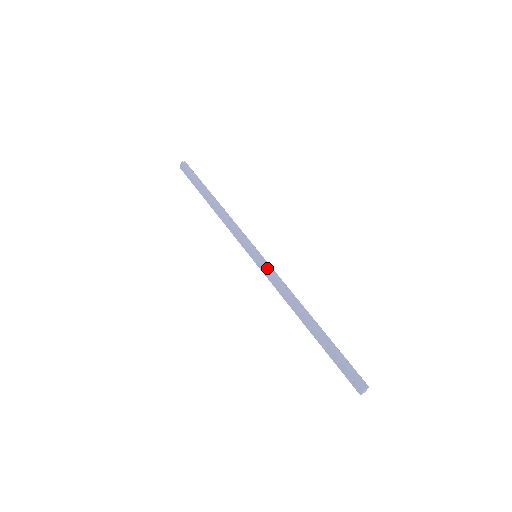
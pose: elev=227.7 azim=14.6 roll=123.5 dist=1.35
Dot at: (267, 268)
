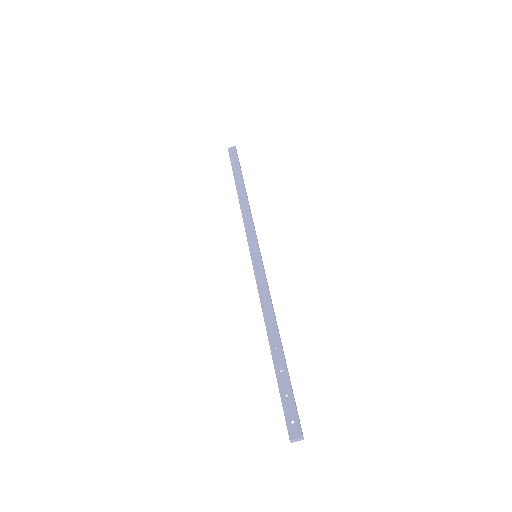
Dot at: occluded
